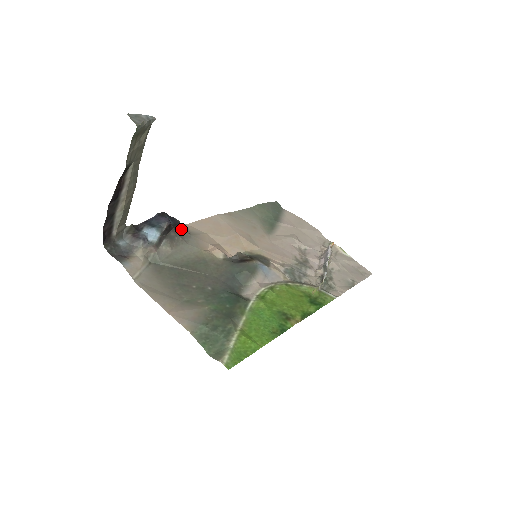
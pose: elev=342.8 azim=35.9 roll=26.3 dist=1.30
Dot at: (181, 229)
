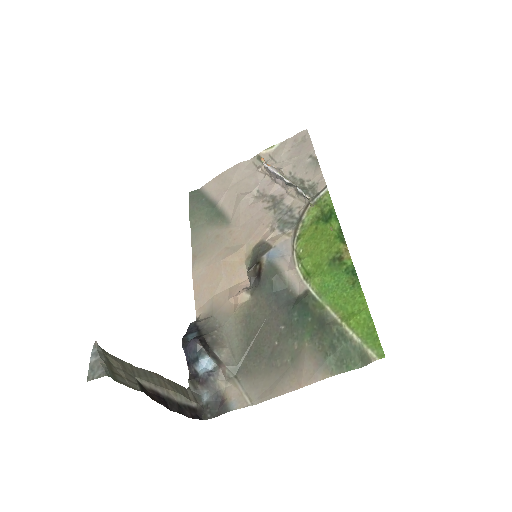
Dot at: (204, 325)
